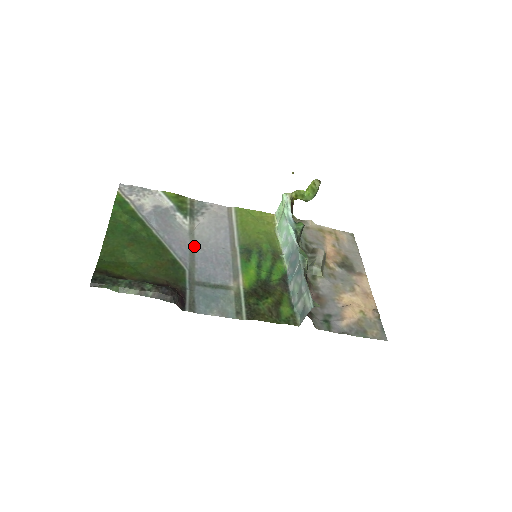
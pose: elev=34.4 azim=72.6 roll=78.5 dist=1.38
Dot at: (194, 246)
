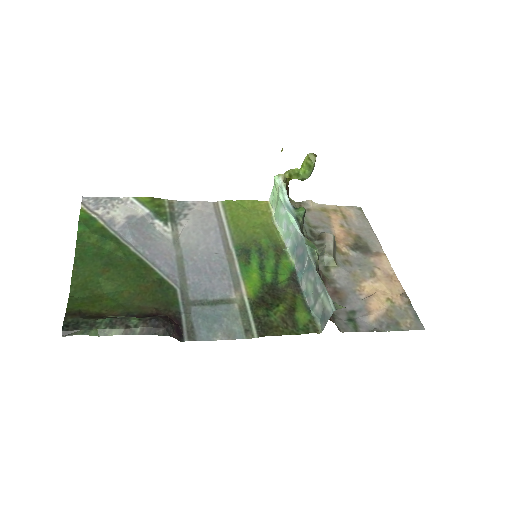
Dot at: (182, 257)
